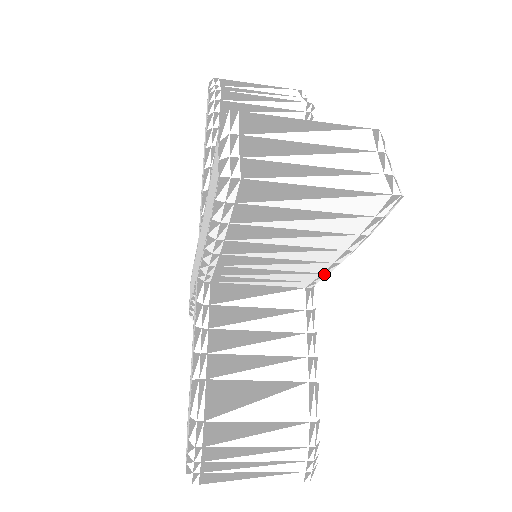
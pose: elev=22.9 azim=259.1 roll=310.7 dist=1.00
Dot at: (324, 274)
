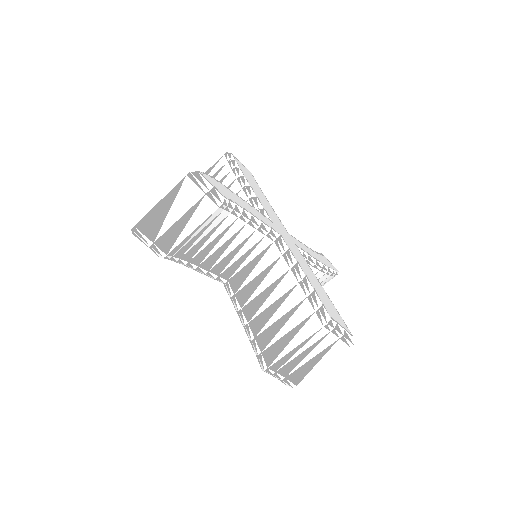
Dot at: (250, 200)
